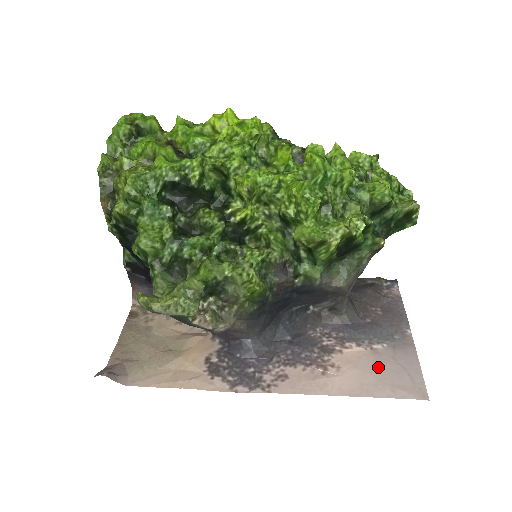
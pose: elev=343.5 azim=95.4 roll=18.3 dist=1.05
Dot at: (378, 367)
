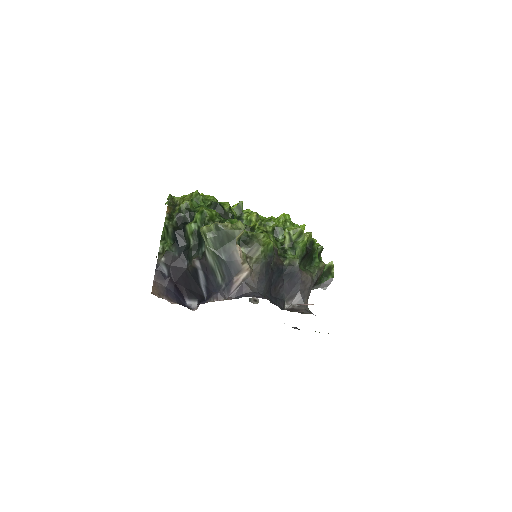
Dot at: occluded
